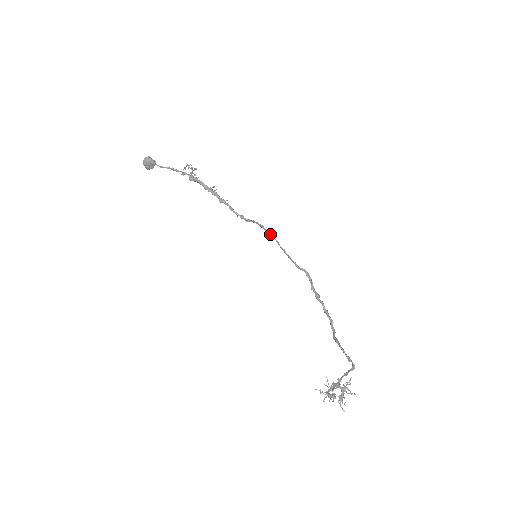
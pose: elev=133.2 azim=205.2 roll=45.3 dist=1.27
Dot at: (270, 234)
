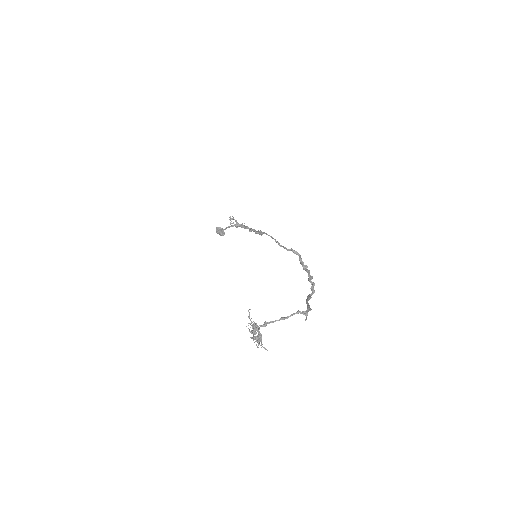
Dot at: (266, 234)
